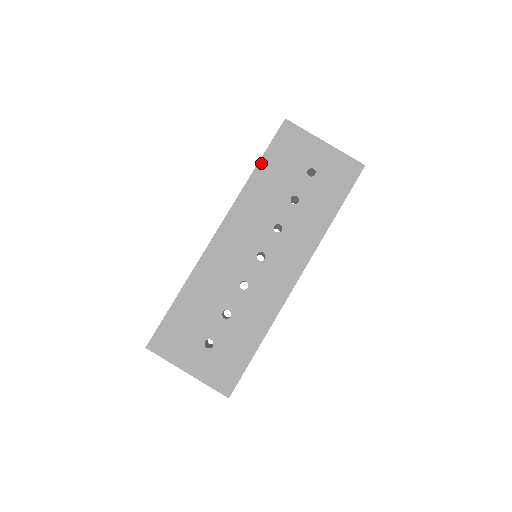
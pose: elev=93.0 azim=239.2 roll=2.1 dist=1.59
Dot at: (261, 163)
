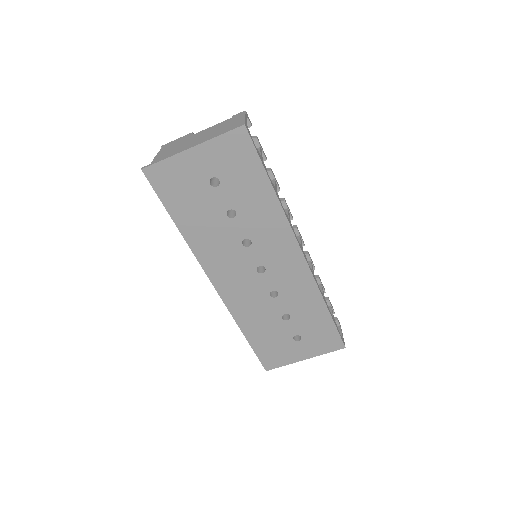
Dot at: (175, 219)
